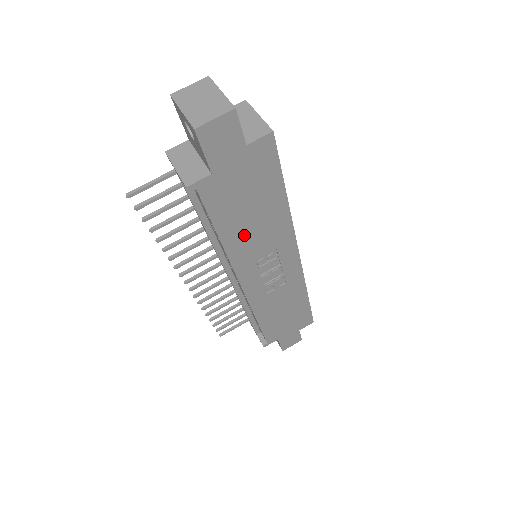
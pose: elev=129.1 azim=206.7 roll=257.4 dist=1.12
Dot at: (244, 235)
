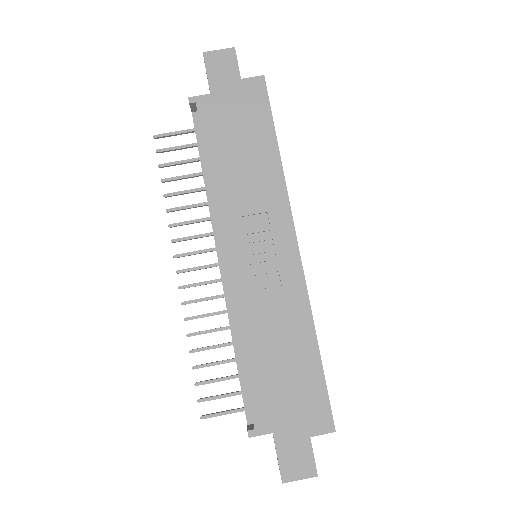
Dot at: (233, 176)
